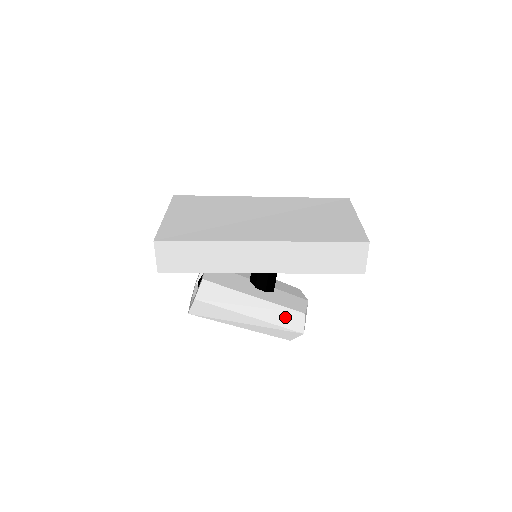
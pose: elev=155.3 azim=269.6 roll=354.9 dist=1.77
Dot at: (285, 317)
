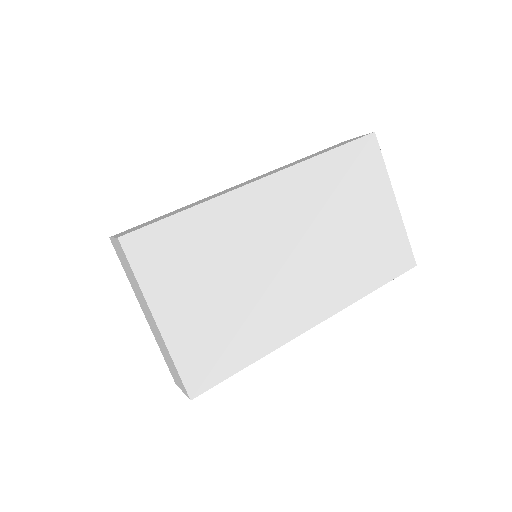
Dot at: occluded
